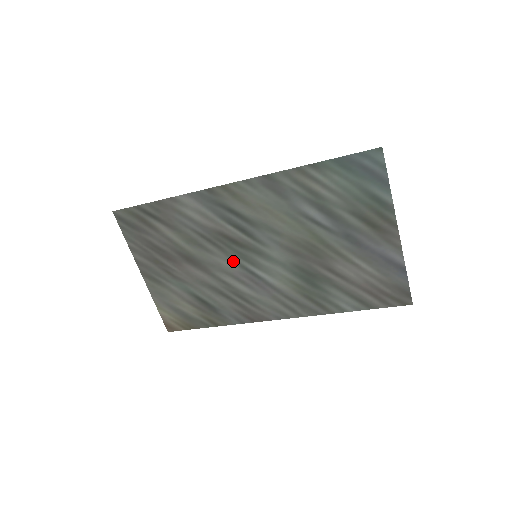
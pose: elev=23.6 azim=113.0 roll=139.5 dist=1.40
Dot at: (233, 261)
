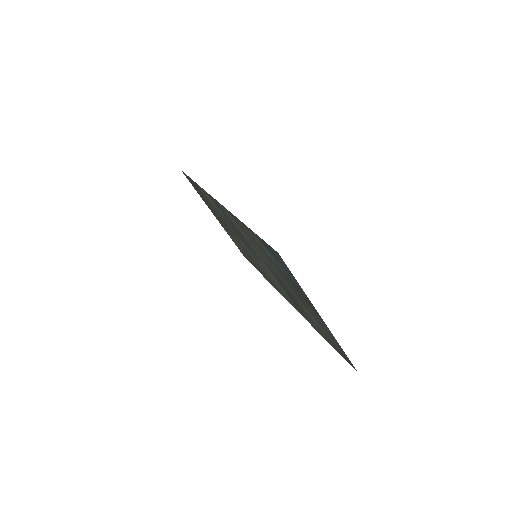
Dot at: (247, 248)
